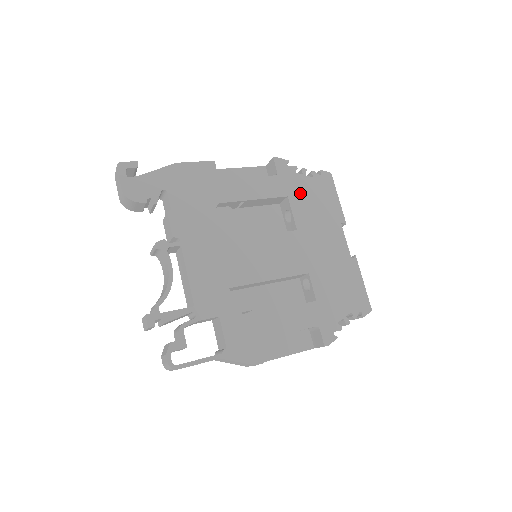
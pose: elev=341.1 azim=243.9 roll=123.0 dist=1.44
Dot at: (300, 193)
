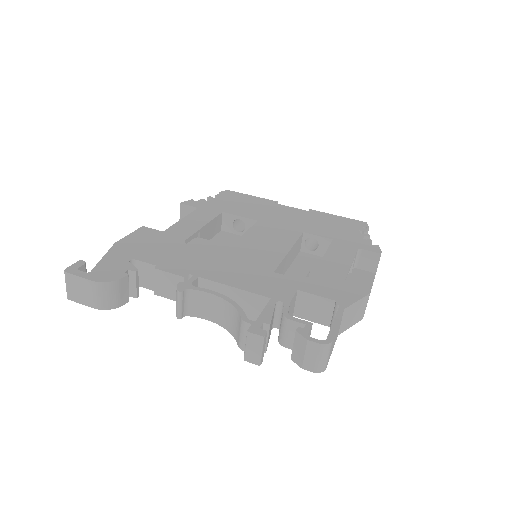
Dot at: (227, 207)
